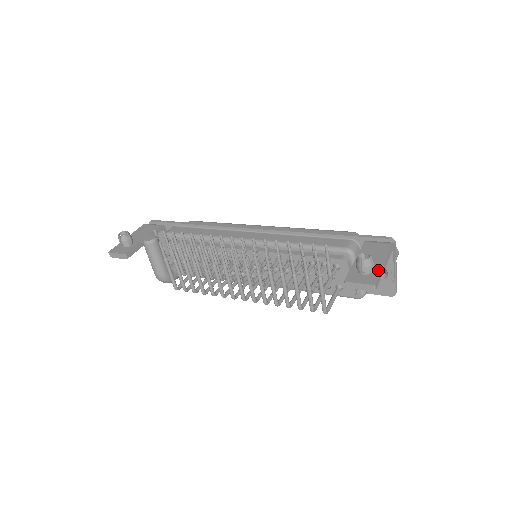
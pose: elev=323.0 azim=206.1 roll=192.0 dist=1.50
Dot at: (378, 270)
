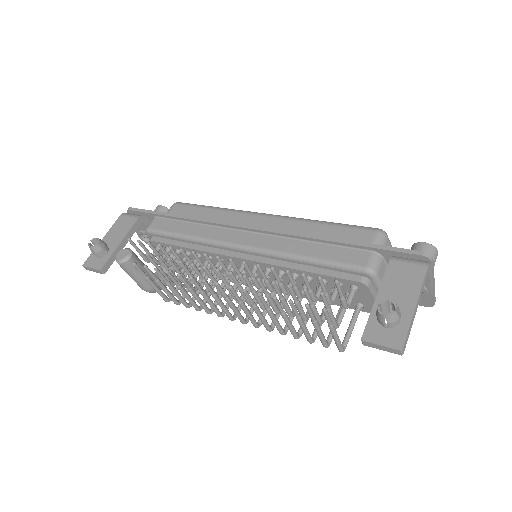
Dot at: (407, 321)
